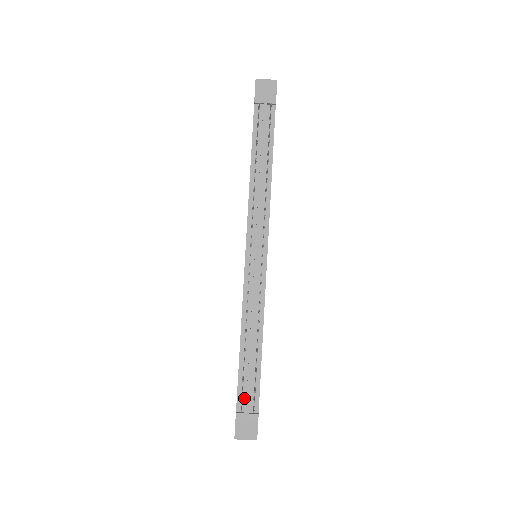
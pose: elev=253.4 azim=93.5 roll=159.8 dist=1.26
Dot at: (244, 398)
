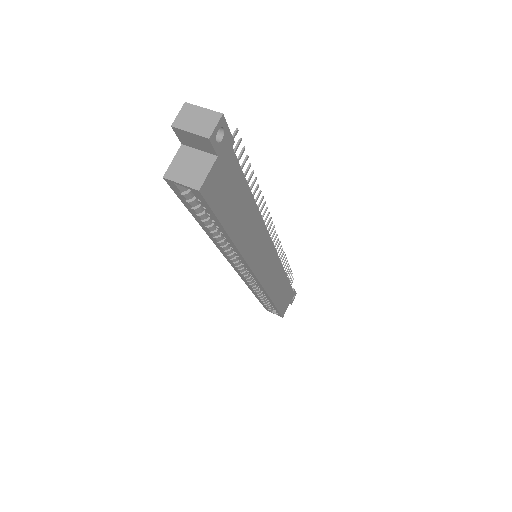
Dot at: occluded
